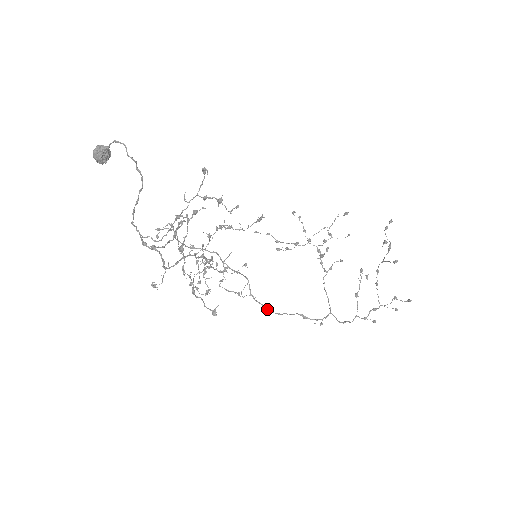
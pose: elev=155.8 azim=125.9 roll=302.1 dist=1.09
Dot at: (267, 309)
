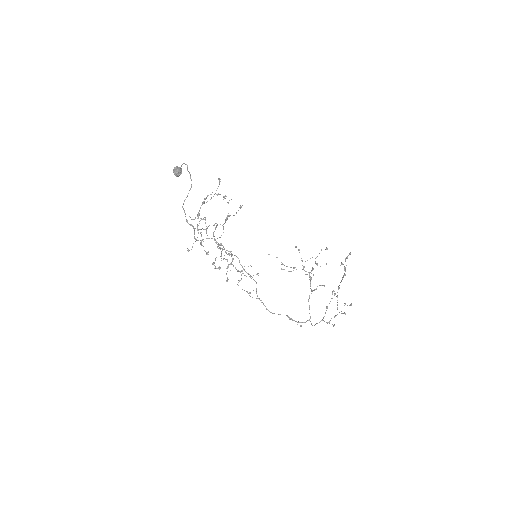
Dot at: (266, 308)
